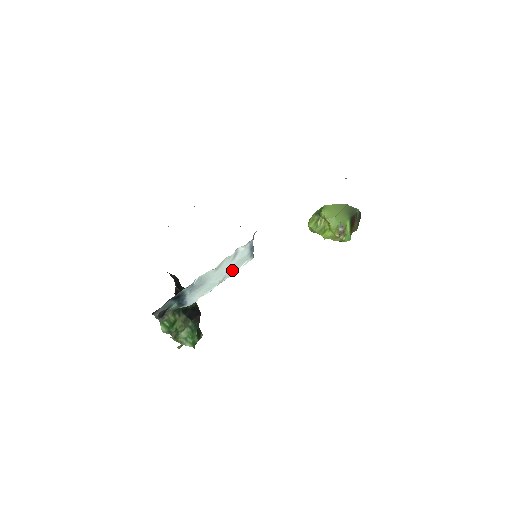
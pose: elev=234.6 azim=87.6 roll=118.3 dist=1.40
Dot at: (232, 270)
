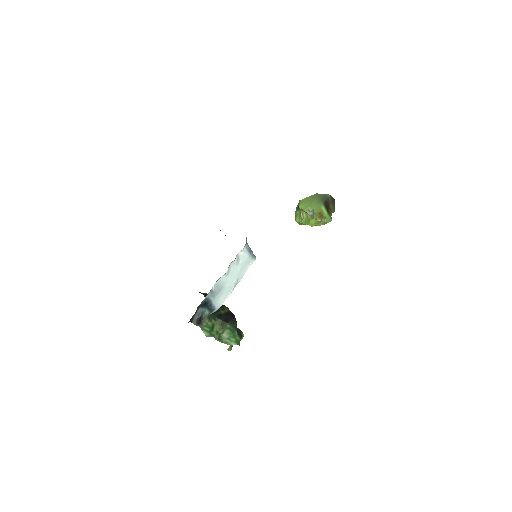
Dot at: (241, 272)
